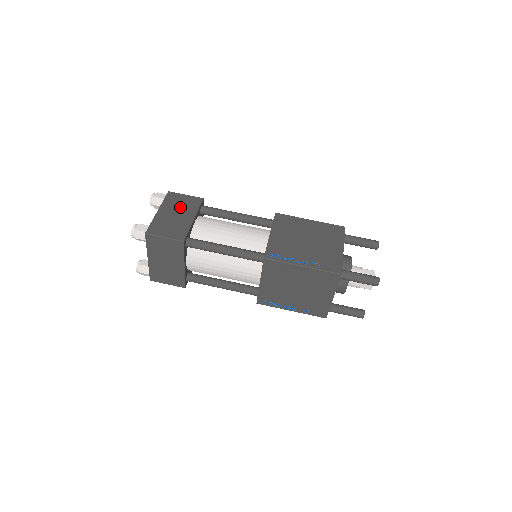
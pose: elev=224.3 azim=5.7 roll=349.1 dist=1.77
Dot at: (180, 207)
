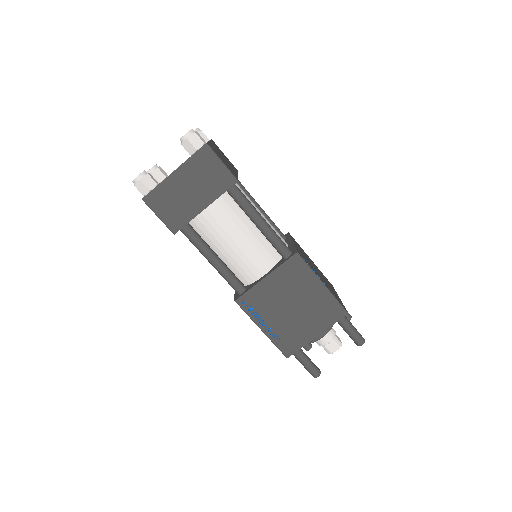
Dot at: occluded
